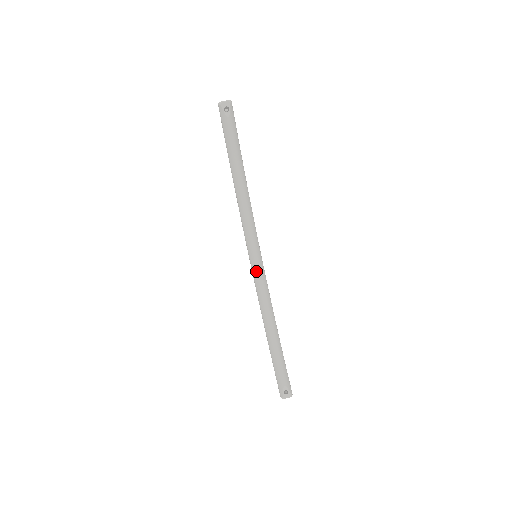
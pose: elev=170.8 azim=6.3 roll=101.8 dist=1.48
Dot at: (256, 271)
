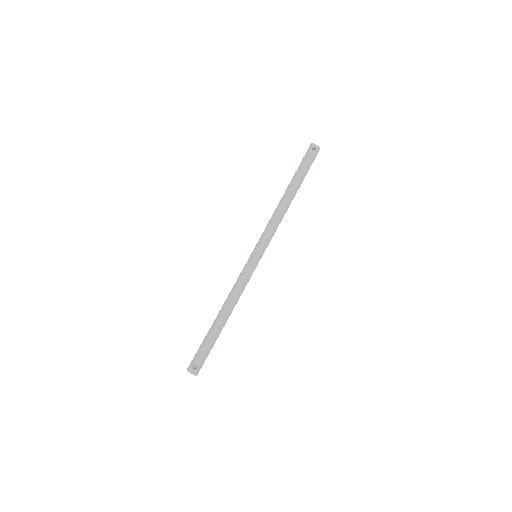
Dot at: (247, 267)
